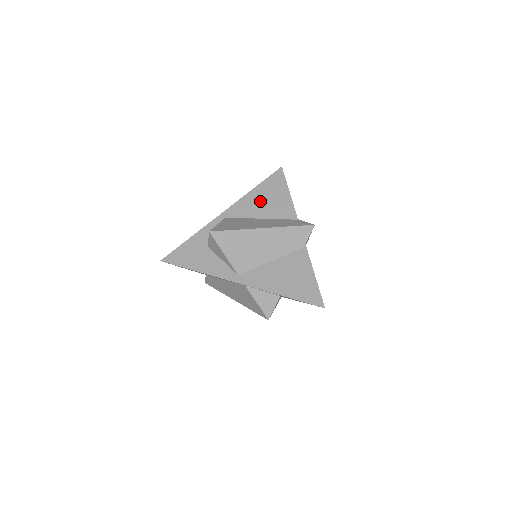
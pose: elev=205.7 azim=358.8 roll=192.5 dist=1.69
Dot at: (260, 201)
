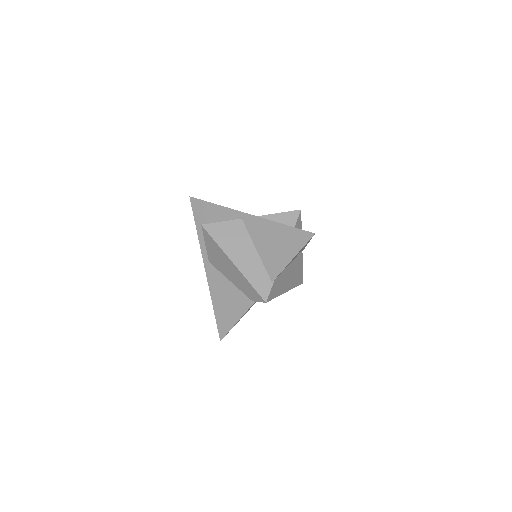
Dot at: (270, 237)
